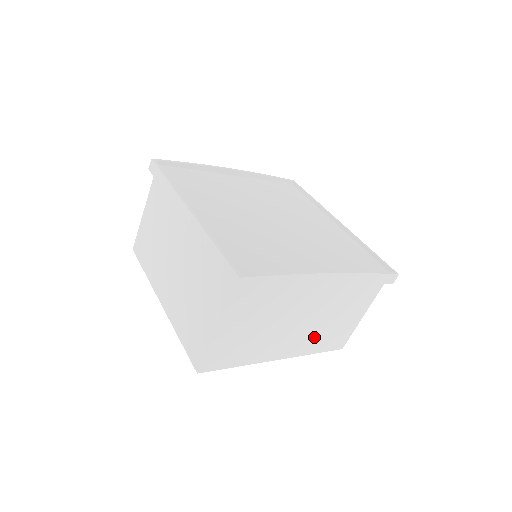
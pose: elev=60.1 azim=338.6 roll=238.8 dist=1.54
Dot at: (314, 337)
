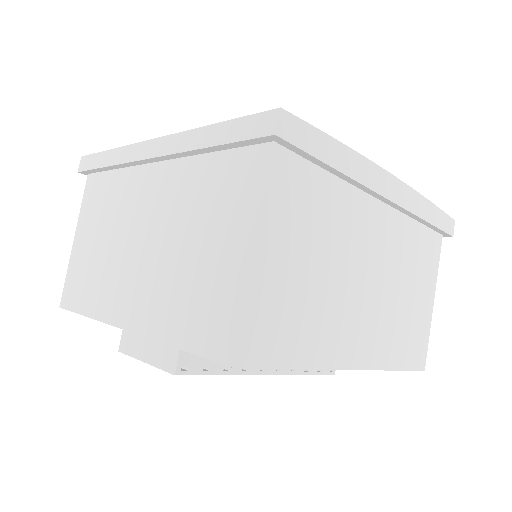
Dot at: (389, 327)
